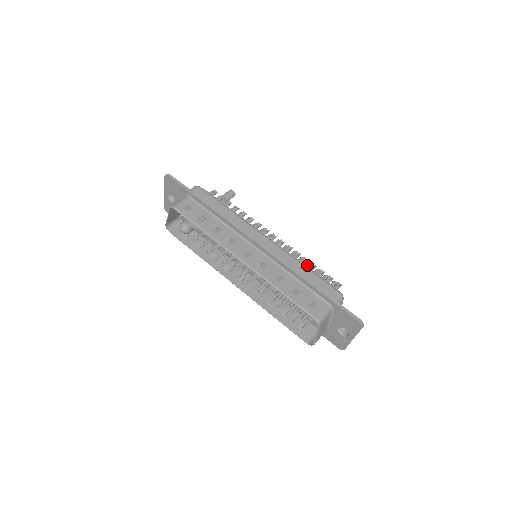
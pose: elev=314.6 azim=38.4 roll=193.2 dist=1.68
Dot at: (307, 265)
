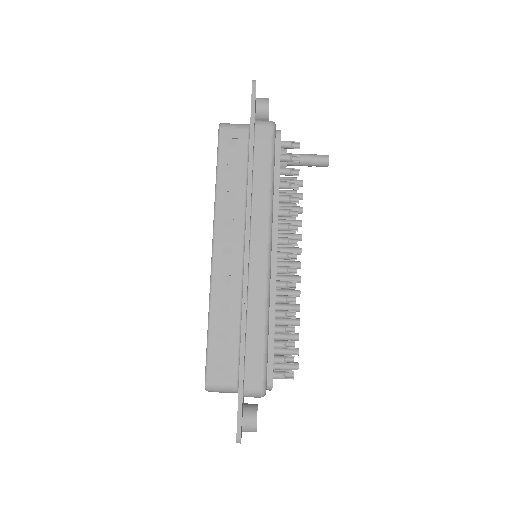
Dot at: (293, 319)
